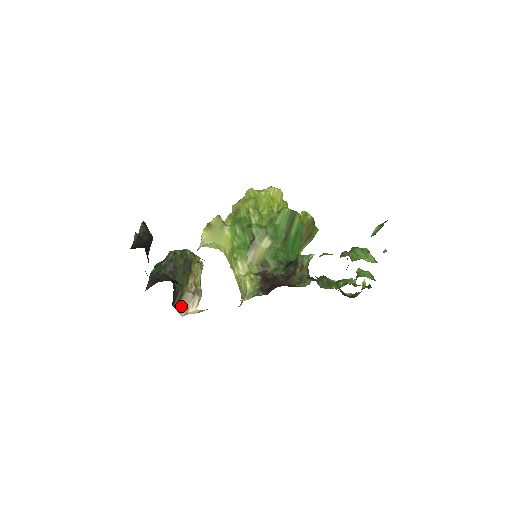
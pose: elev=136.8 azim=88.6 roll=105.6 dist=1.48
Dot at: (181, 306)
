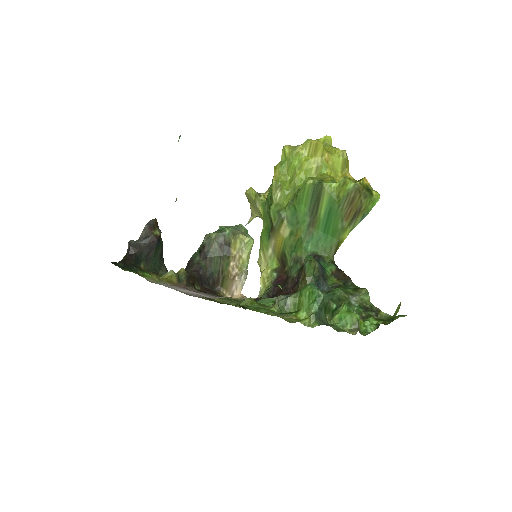
Dot at: (227, 288)
